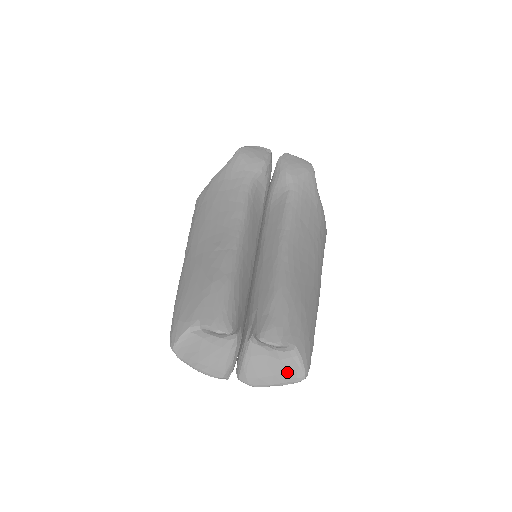
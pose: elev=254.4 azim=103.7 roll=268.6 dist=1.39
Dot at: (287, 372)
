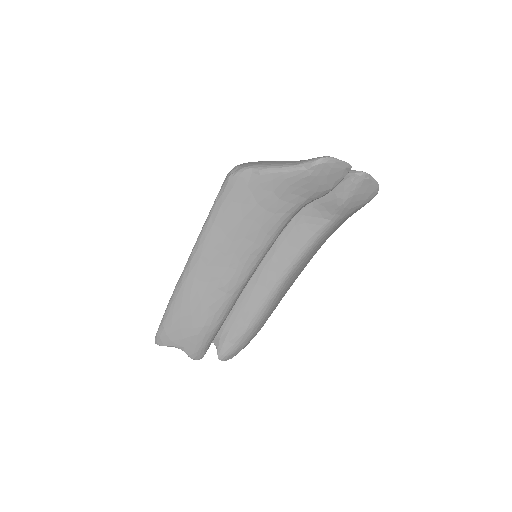
Dot at: occluded
